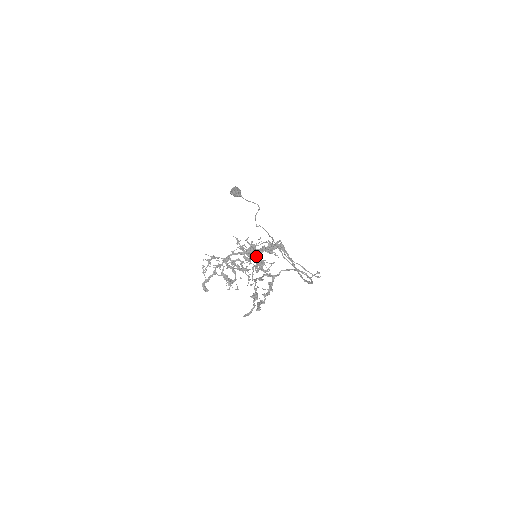
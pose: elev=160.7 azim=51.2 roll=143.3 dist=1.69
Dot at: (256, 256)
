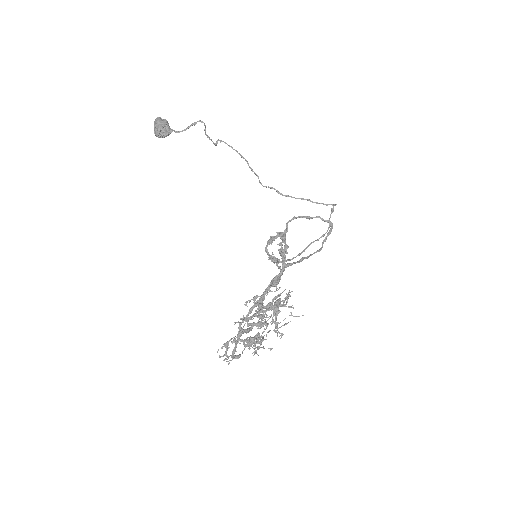
Dot at: (267, 306)
